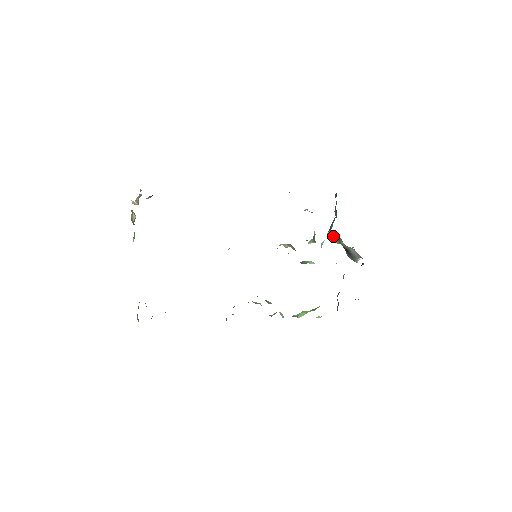
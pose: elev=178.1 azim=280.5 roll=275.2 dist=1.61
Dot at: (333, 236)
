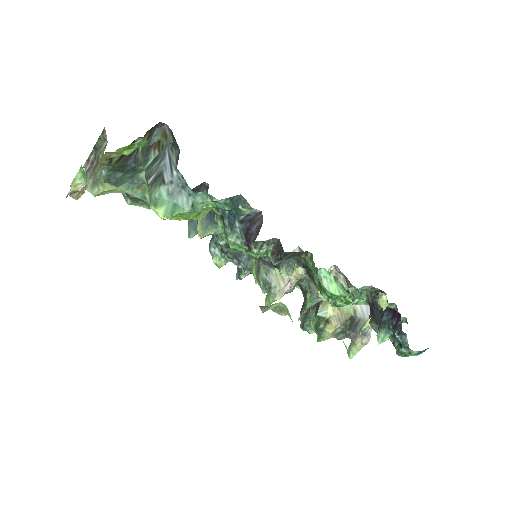
Dot at: occluded
